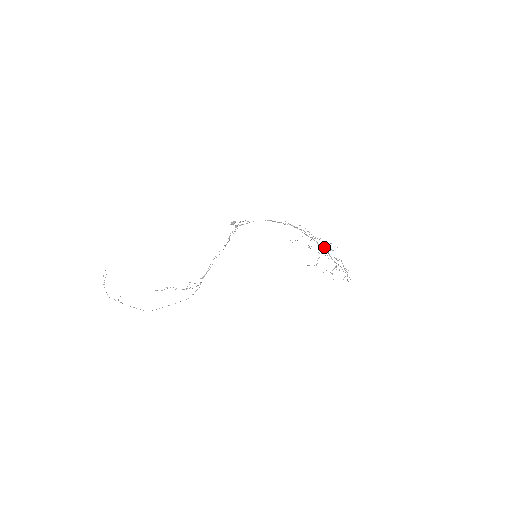
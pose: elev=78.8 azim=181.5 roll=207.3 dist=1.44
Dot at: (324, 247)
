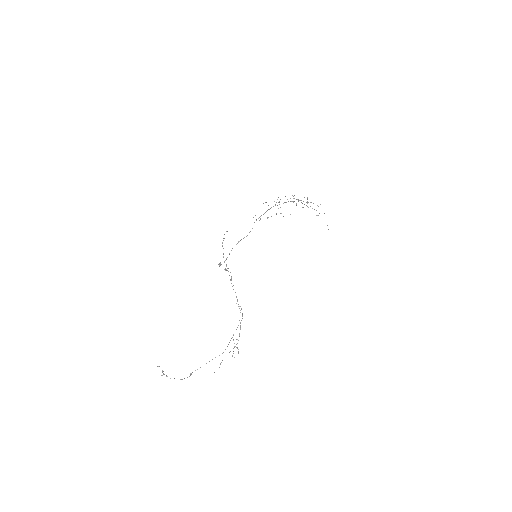
Dot at: occluded
